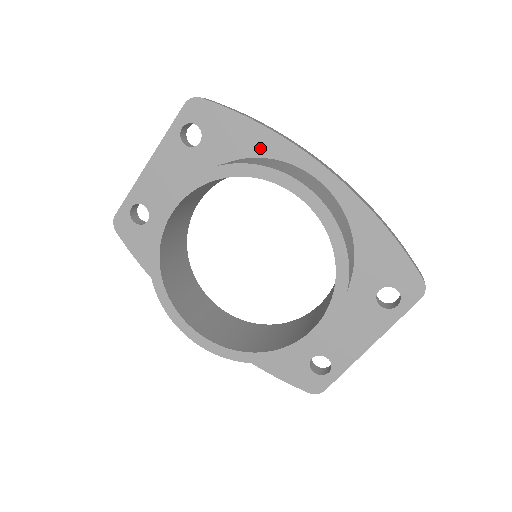
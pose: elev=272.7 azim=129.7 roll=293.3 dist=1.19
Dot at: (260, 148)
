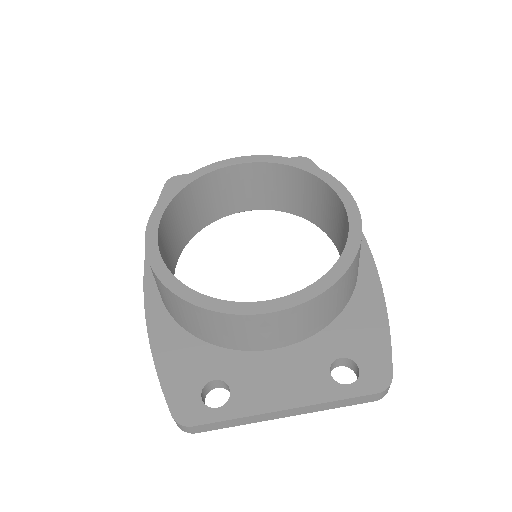
Dot at: occluded
